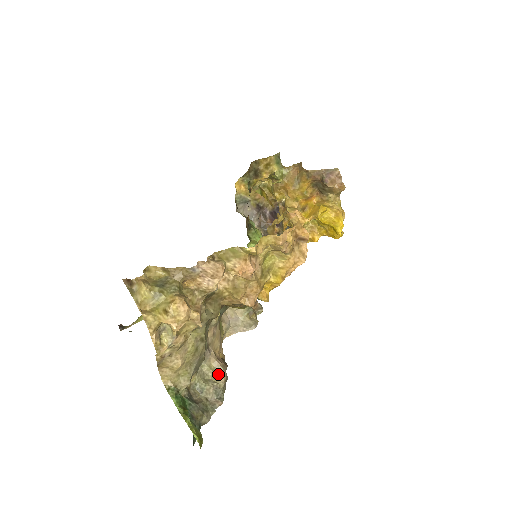
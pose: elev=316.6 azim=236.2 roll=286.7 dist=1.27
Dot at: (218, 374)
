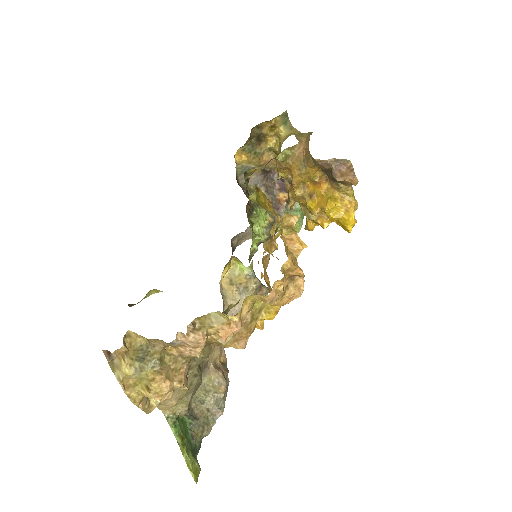
Dot at: (218, 385)
